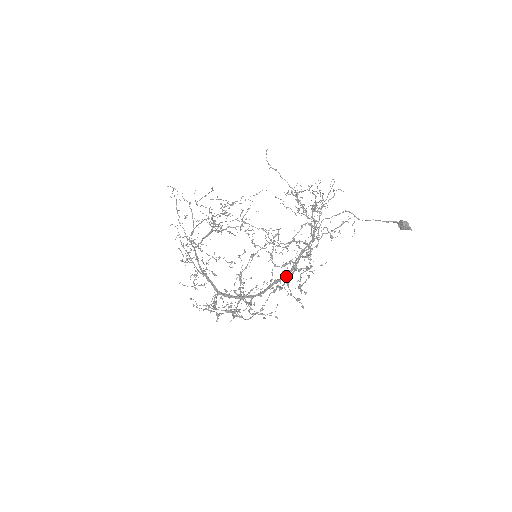
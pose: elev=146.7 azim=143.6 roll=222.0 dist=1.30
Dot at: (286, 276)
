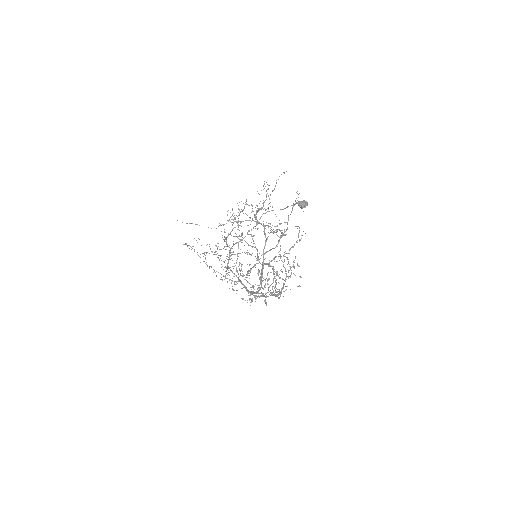
Dot at: occluded
